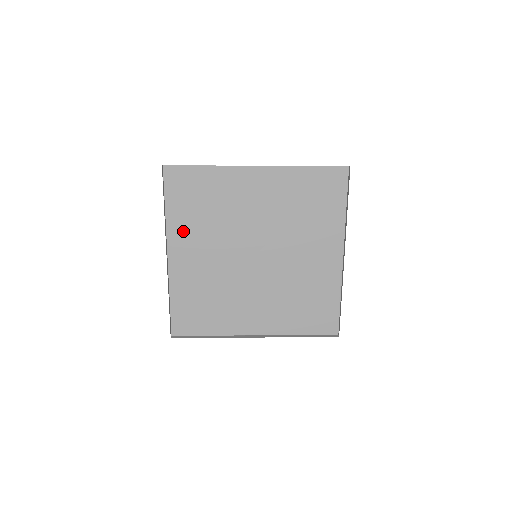
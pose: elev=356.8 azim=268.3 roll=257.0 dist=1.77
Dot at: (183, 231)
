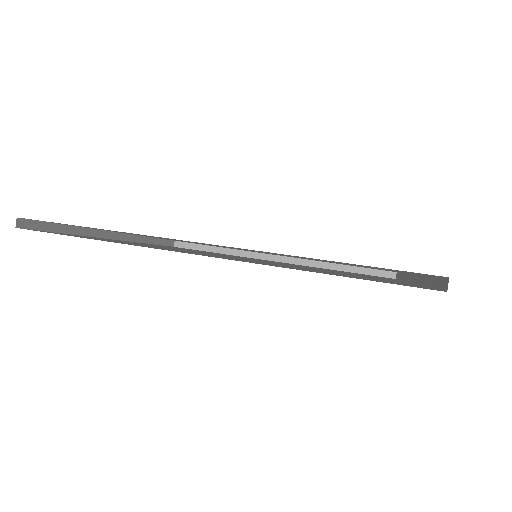
Dot at: occluded
